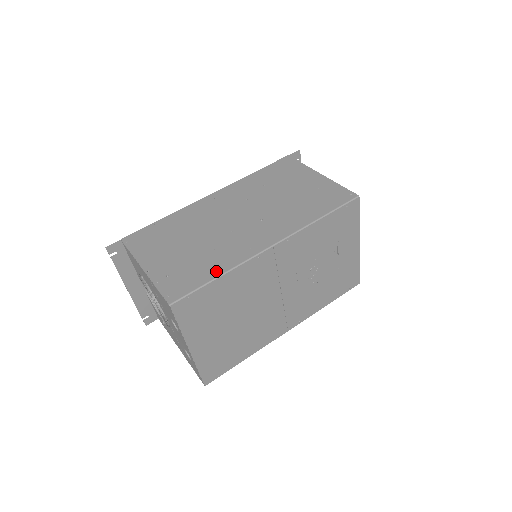
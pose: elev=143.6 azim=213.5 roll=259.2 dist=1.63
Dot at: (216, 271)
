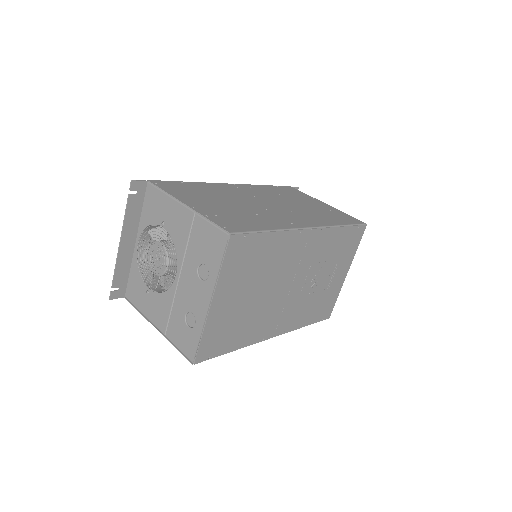
Dot at: (267, 226)
